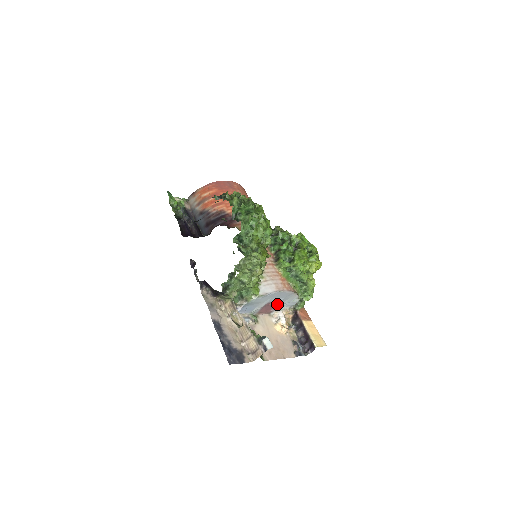
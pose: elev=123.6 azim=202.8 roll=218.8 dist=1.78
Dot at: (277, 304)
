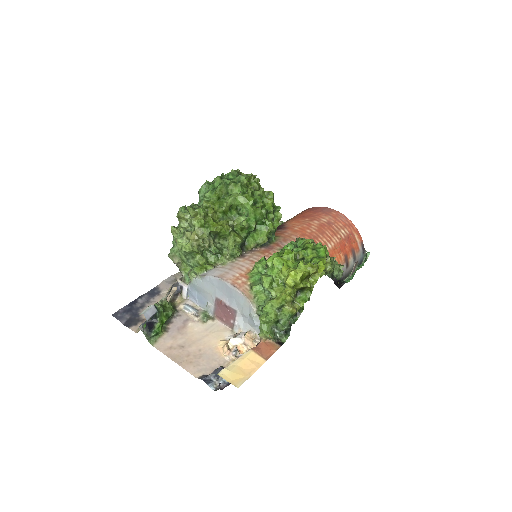
Dot at: (232, 310)
